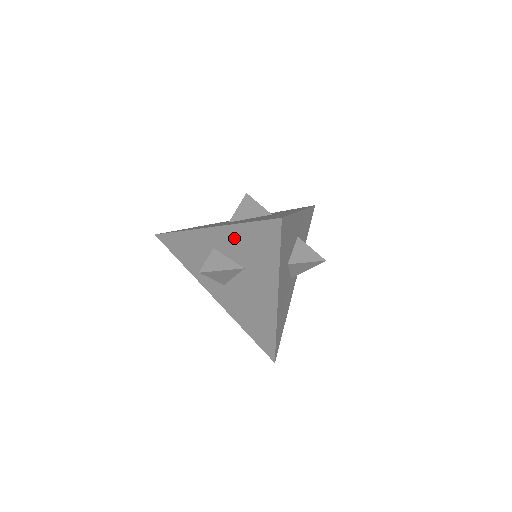
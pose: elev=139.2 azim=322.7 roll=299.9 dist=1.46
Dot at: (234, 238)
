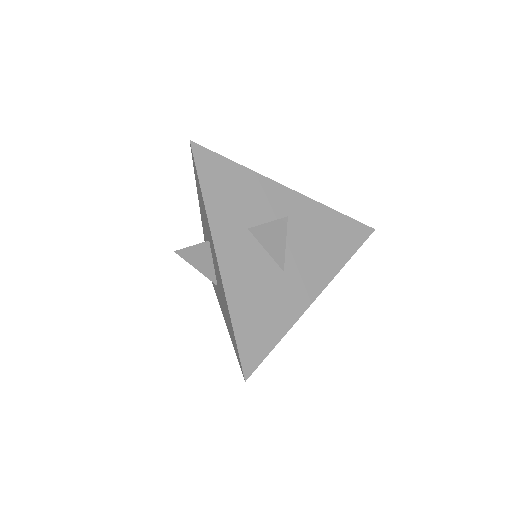
Dot at: (201, 209)
